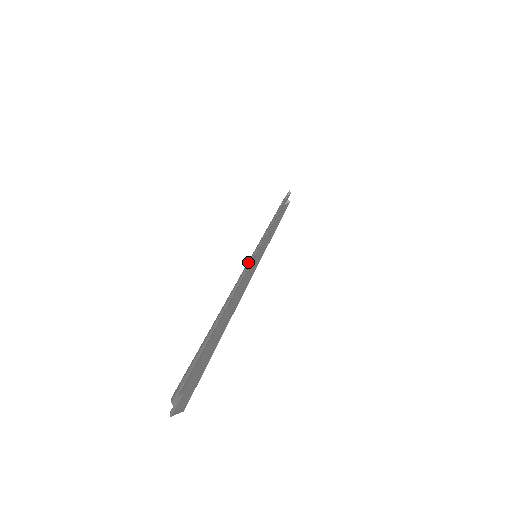
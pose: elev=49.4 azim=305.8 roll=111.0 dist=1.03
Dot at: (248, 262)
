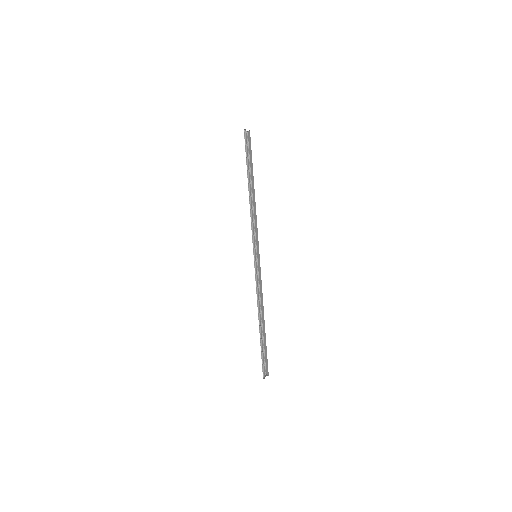
Dot at: (255, 267)
